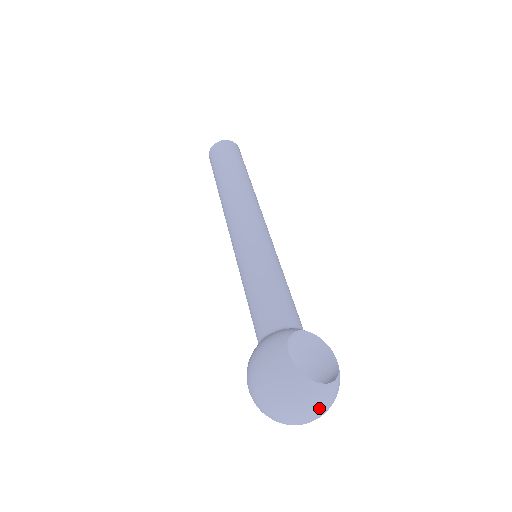
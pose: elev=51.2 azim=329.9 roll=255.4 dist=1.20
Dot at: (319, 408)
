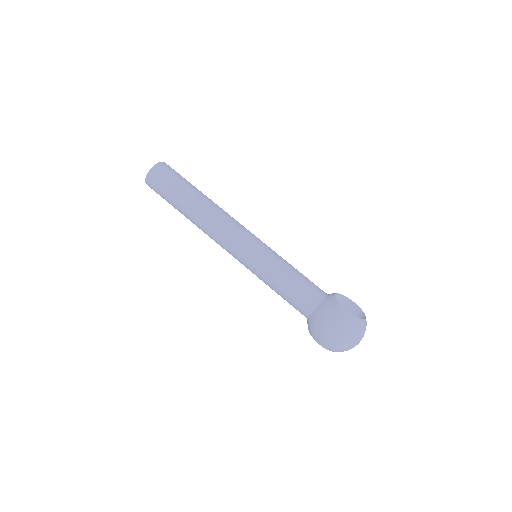
Dot at: occluded
